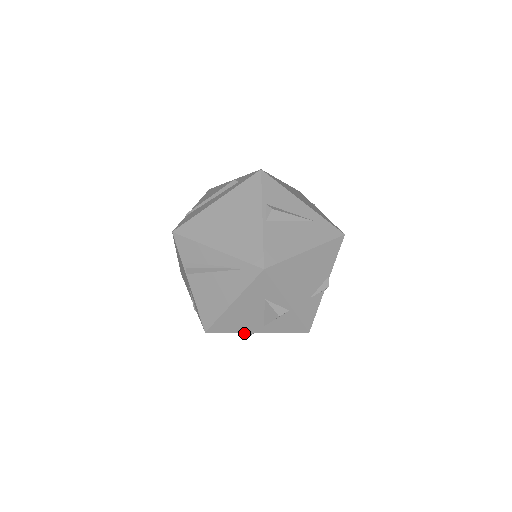
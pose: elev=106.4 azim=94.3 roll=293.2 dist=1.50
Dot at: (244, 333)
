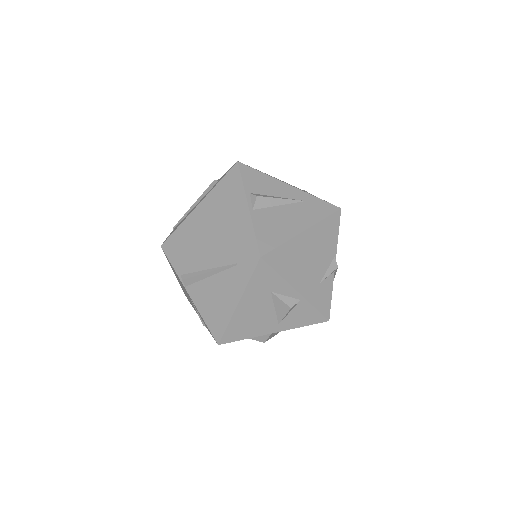
Dot at: (261, 338)
